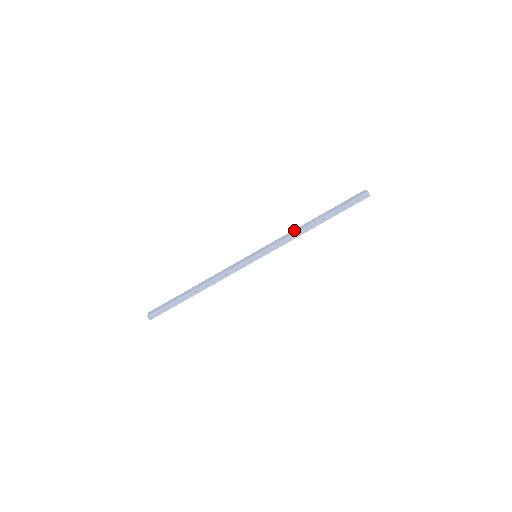
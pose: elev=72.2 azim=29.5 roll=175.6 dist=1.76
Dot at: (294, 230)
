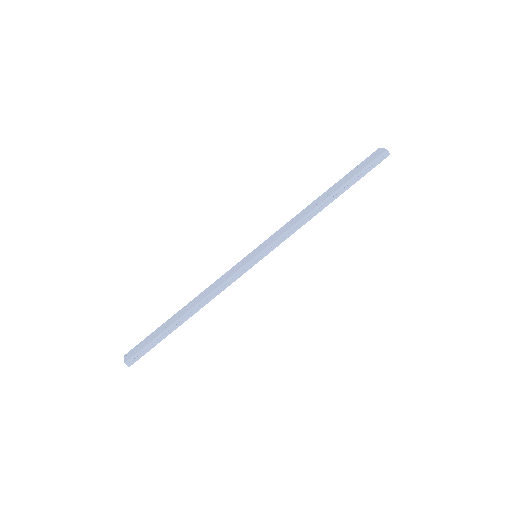
Dot at: (299, 214)
